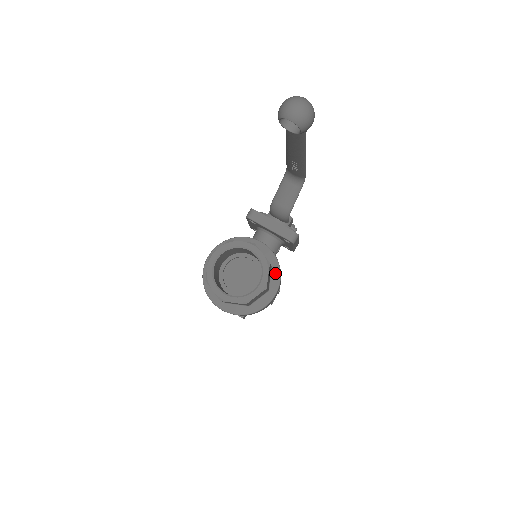
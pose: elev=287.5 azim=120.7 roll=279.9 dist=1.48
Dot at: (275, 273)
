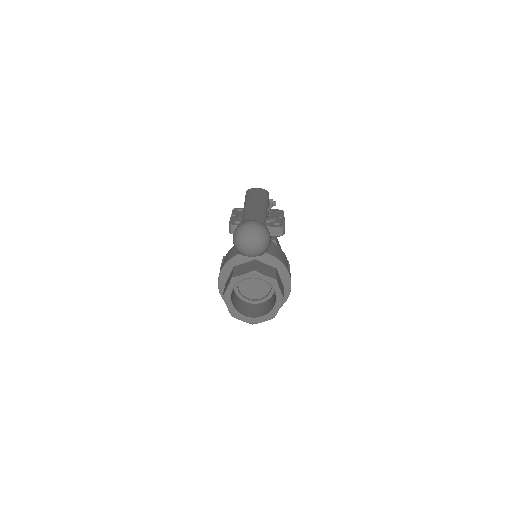
Dot at: (282, 271)
